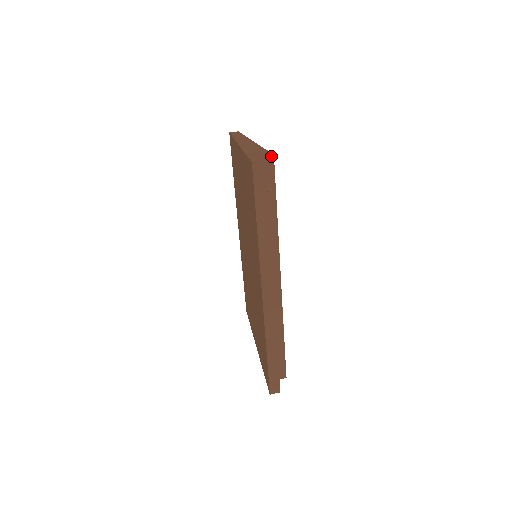
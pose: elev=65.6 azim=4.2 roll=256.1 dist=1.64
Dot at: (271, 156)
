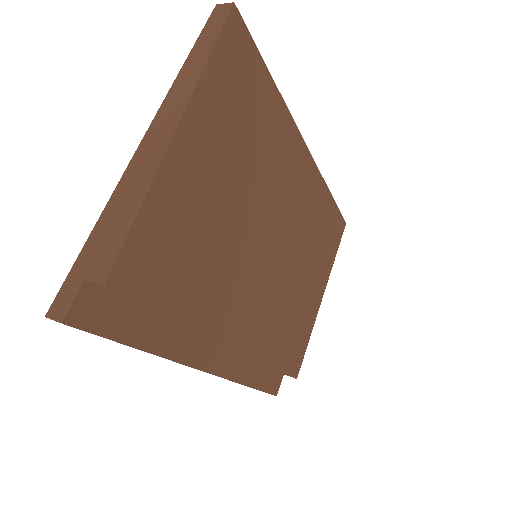
Dot at: (102, 285)
